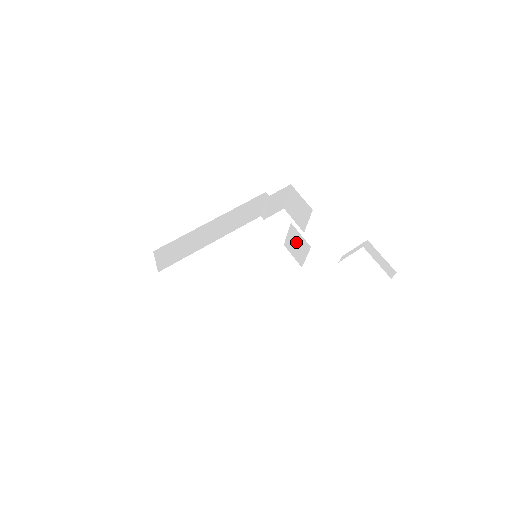
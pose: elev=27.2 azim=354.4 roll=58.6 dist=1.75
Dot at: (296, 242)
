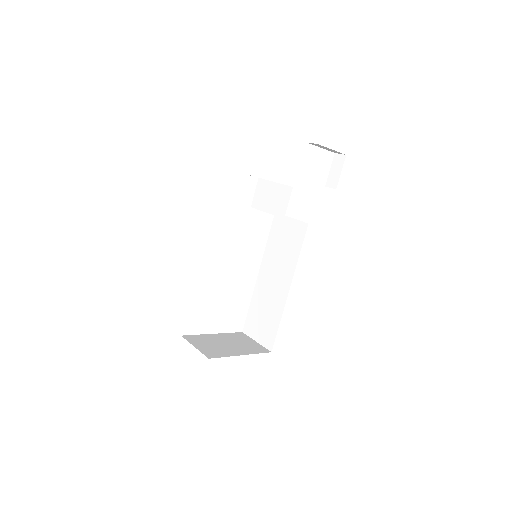
Dot at: occluded
